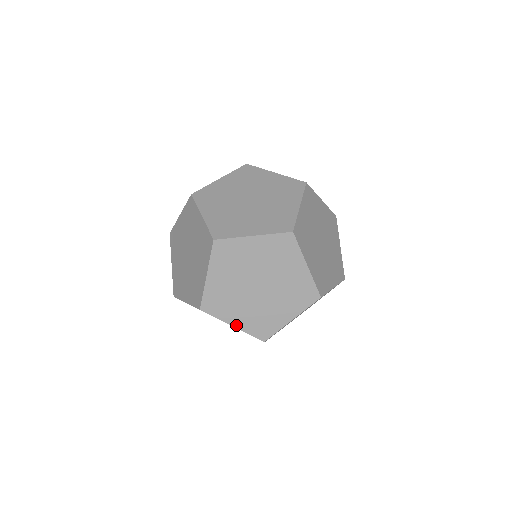
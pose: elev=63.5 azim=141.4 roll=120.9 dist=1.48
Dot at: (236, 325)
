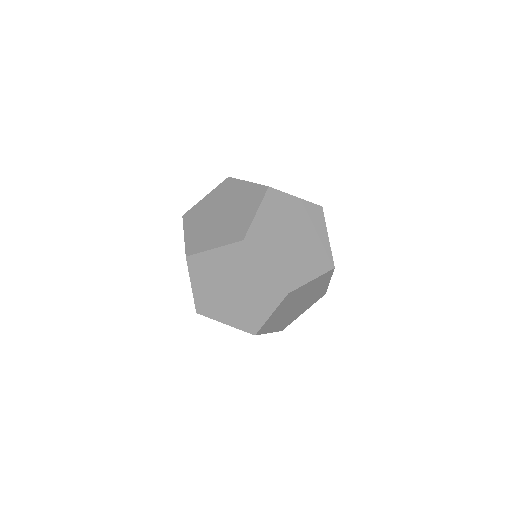
Dot at: (271, 331)
